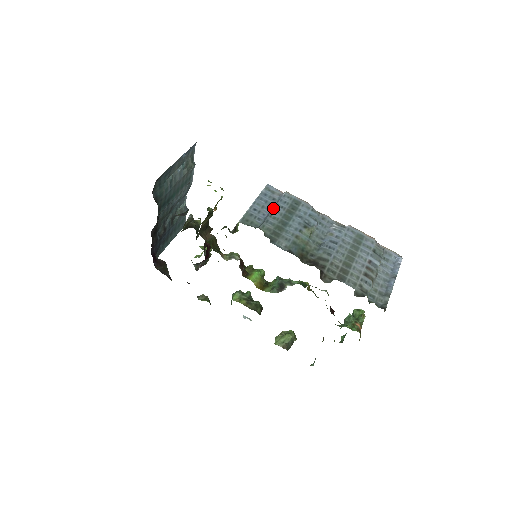
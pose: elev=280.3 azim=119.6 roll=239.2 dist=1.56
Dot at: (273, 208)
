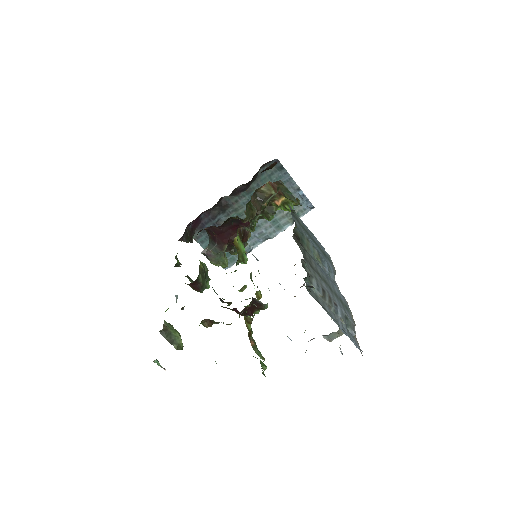
Dot at: occluded
